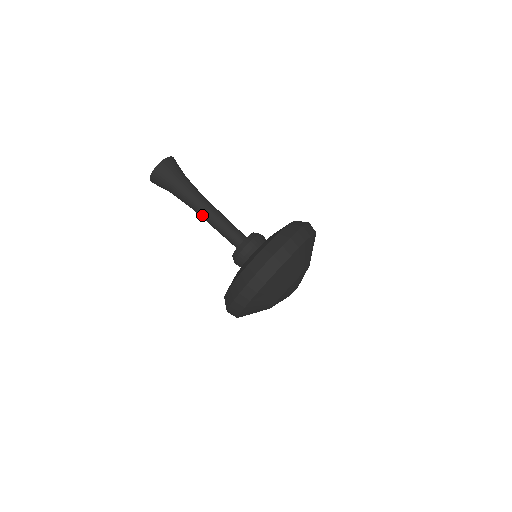
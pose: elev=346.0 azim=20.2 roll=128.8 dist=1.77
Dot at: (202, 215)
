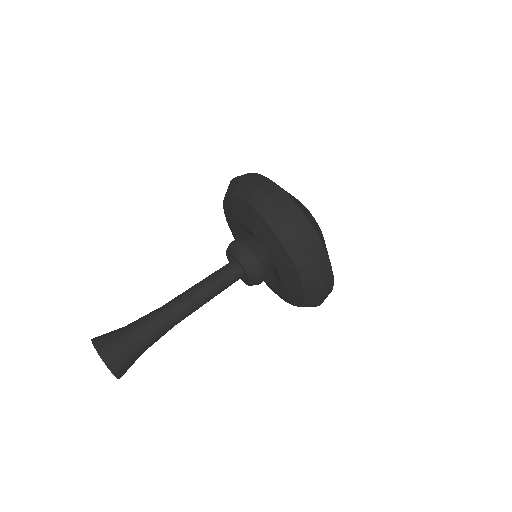
Dot at: occluded
